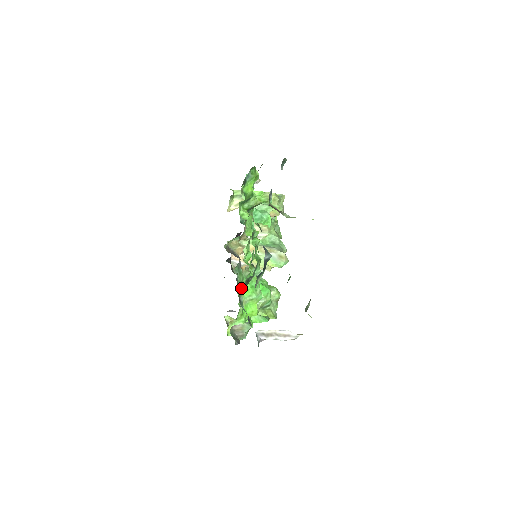
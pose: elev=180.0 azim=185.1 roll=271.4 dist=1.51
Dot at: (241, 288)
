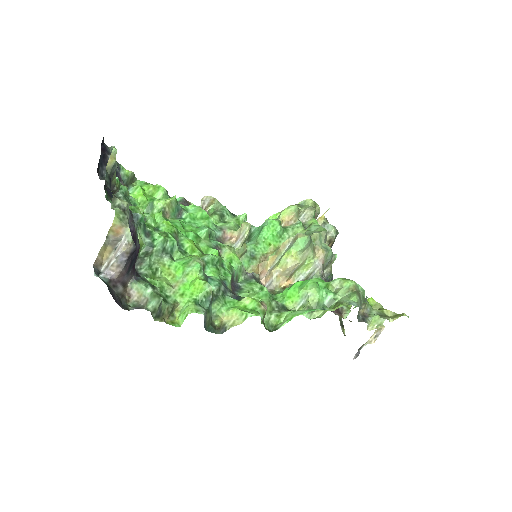
Dot at: (247, 293)
